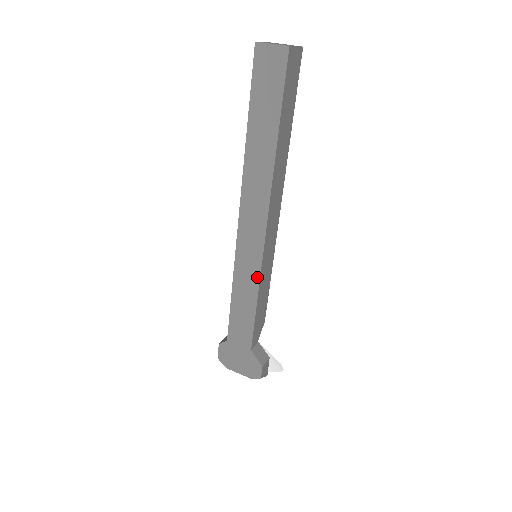
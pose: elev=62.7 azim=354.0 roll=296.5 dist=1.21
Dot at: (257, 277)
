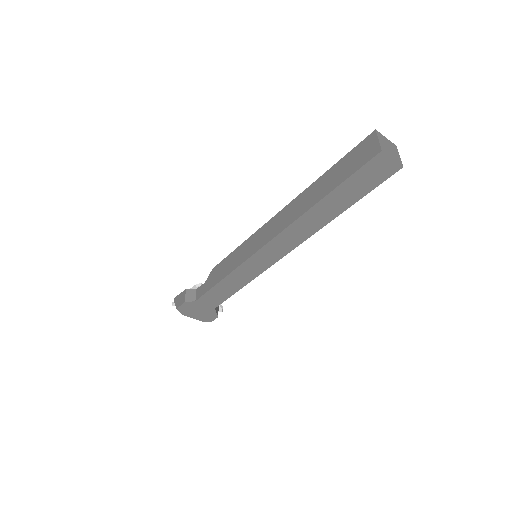
Dot at: (256, 275)
